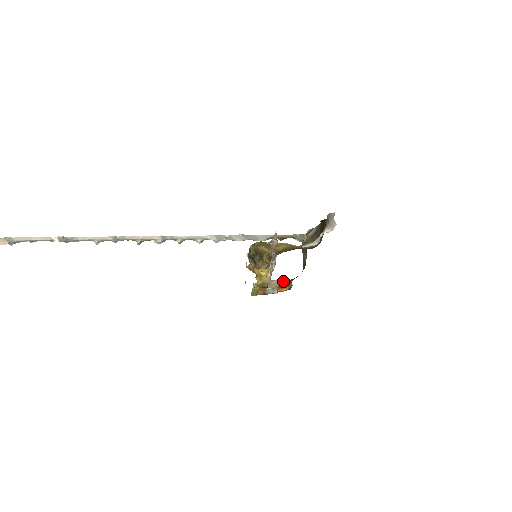
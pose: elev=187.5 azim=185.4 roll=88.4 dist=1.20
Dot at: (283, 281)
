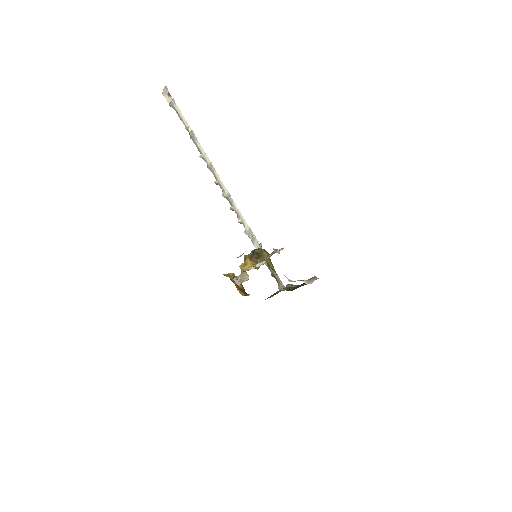
Dot at: occluded
